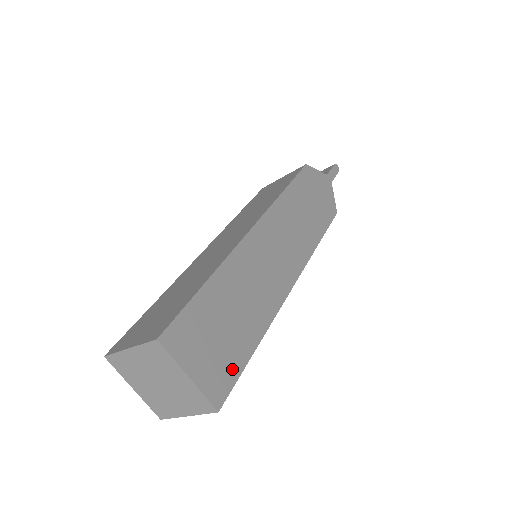
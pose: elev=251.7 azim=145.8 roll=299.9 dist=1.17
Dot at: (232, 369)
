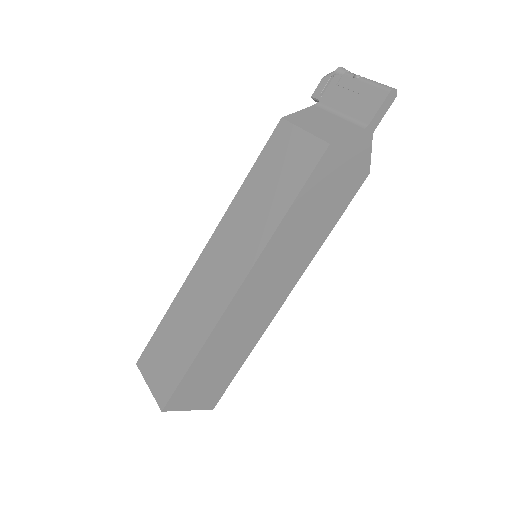
Dot at: (222, 387)
